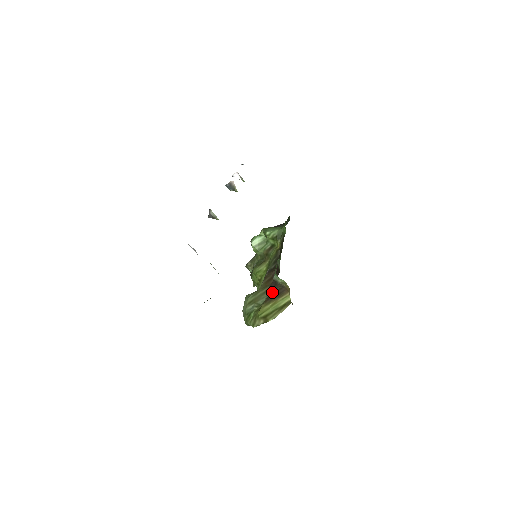
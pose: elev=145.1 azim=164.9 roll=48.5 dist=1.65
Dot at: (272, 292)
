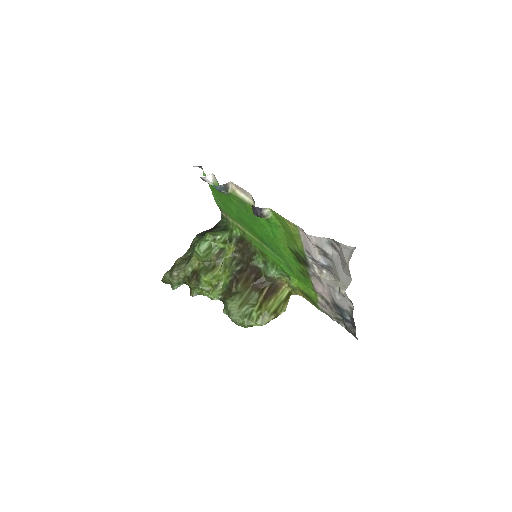
Dot at: (264, 289)
